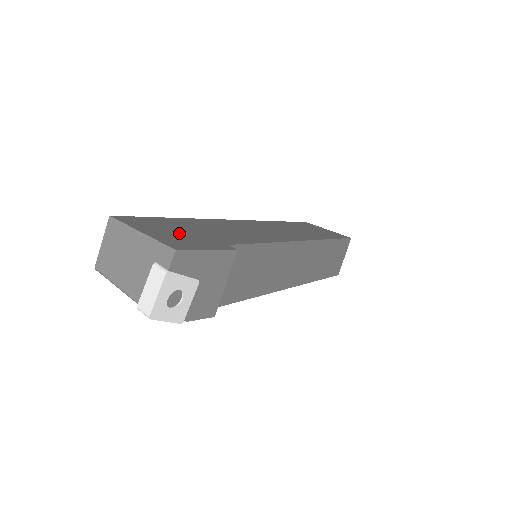
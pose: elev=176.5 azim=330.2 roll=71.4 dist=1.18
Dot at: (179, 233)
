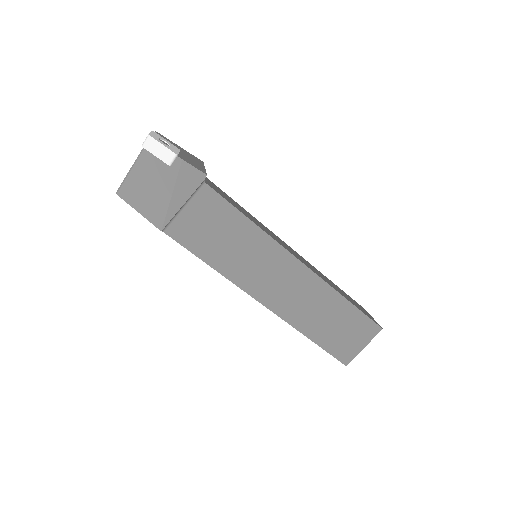
Dot at: occluded
